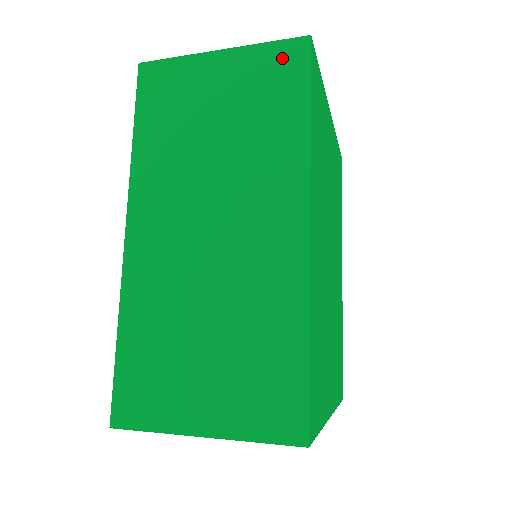
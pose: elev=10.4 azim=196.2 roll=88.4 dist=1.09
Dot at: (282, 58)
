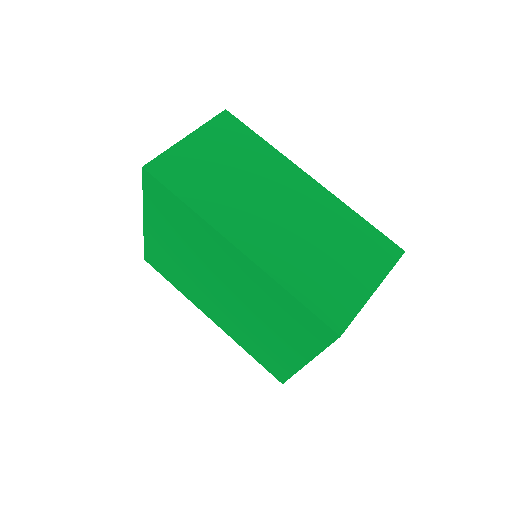
Dot at: (223, 124)
